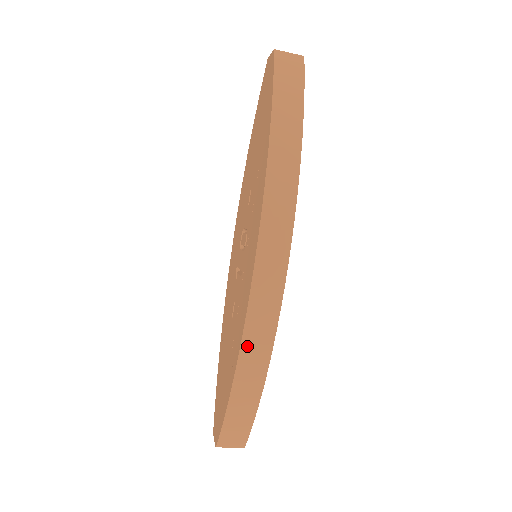
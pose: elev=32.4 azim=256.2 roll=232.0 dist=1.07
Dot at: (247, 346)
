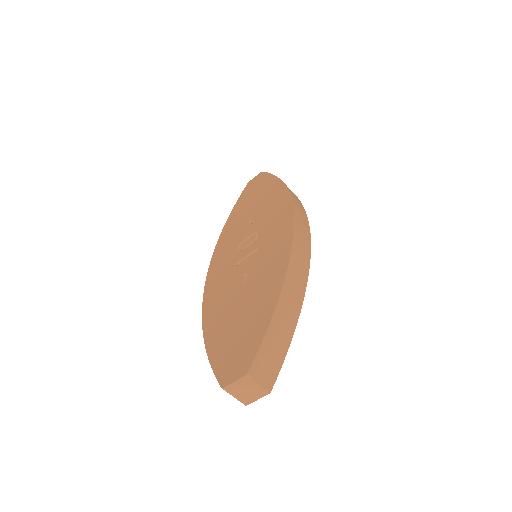
Dot at: (294, 260)
